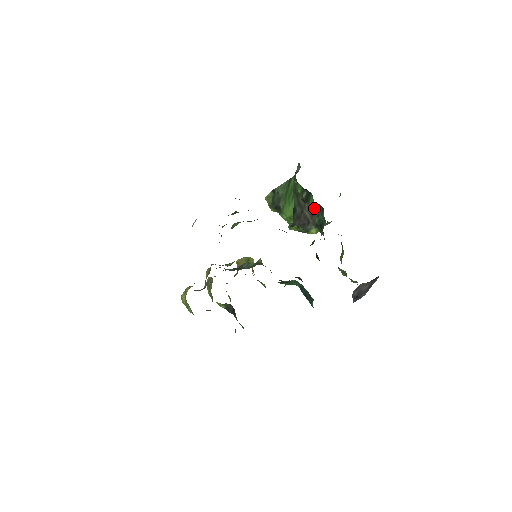
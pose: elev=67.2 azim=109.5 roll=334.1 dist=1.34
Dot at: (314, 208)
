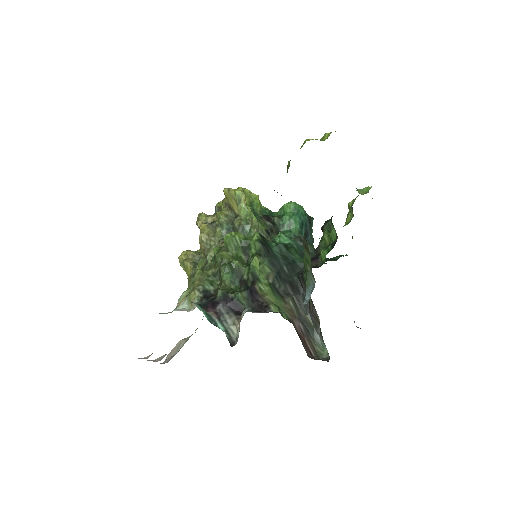
Dot at: occluded
